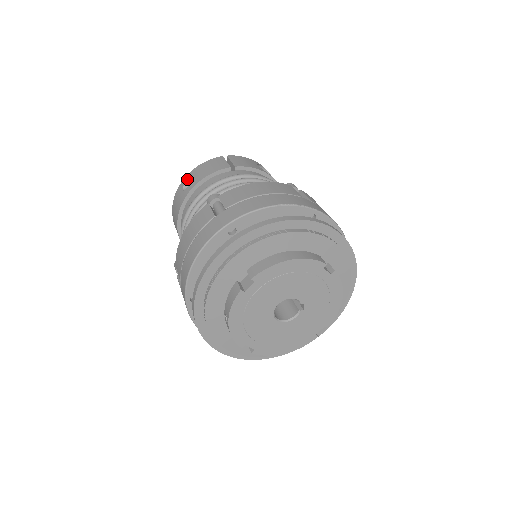
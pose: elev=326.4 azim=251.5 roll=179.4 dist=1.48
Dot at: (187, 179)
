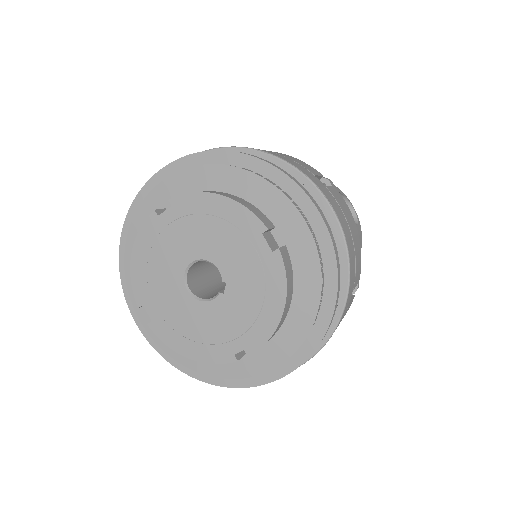
Dot at: occluded
